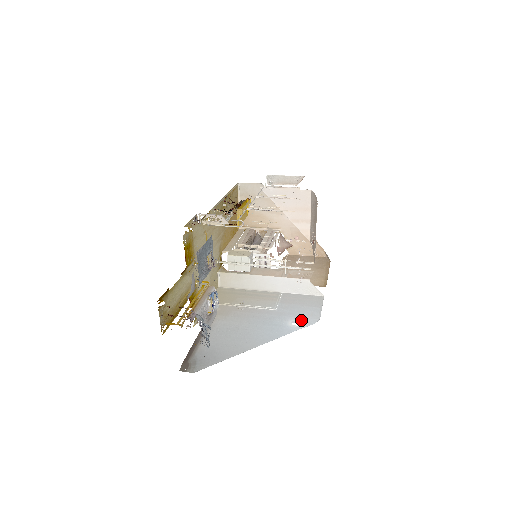
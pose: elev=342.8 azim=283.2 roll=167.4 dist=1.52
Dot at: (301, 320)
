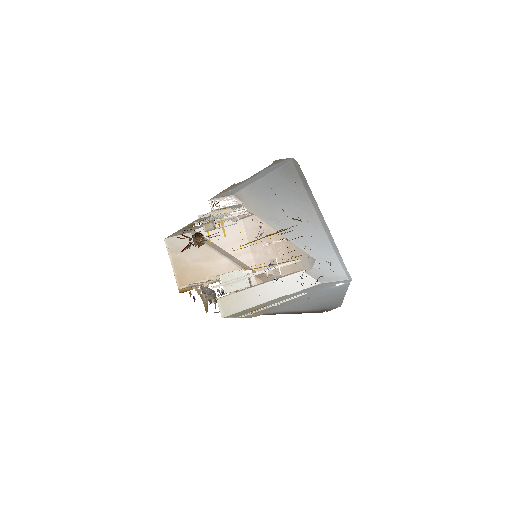
Dot at: occluded
